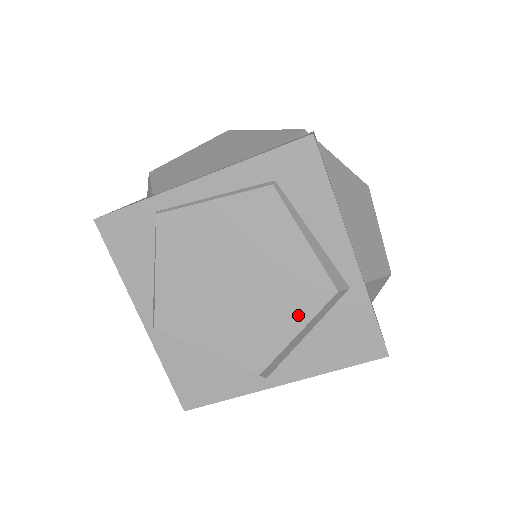
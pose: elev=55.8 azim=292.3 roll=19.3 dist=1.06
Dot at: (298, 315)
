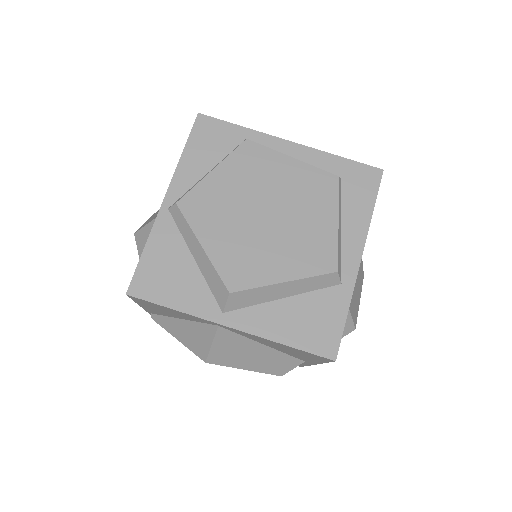
Dot at: (296, 268)
